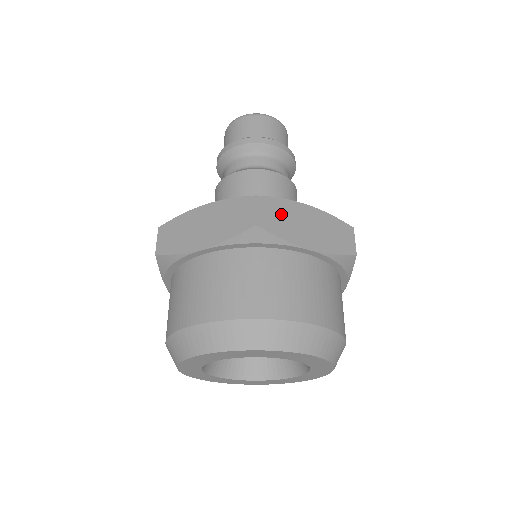
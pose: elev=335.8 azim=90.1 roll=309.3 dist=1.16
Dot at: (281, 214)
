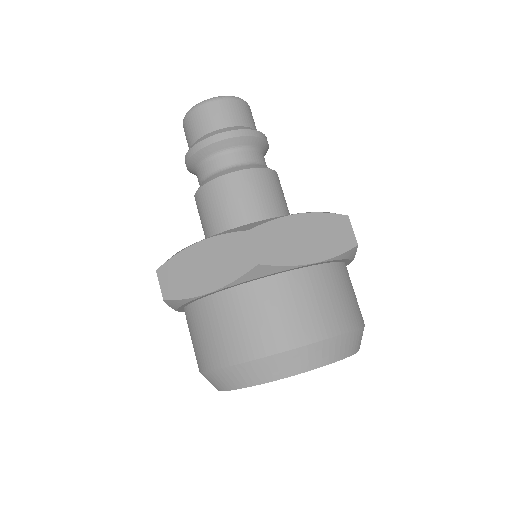
Dot at: occluded
